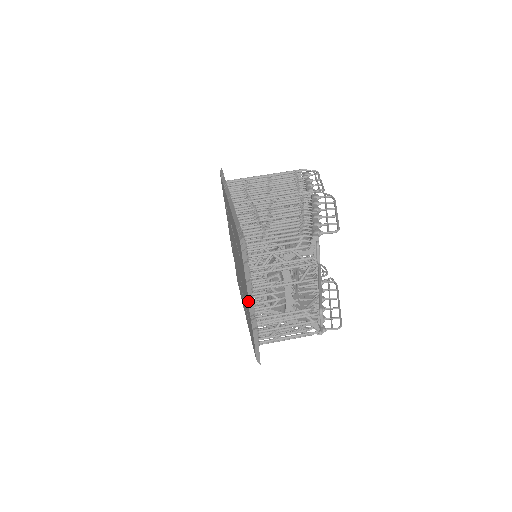
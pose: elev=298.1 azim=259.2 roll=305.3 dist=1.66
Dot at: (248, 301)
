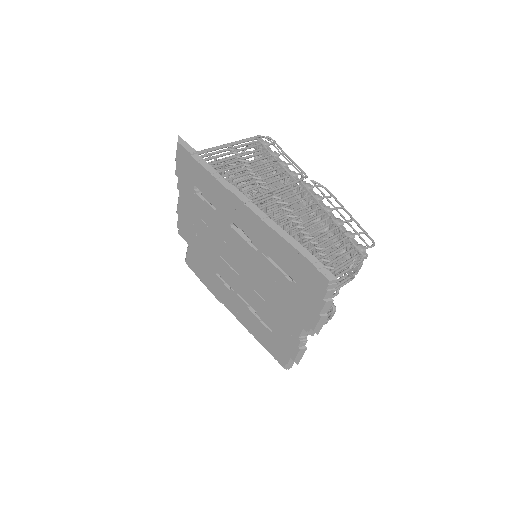
Dot at: (310, 328)
